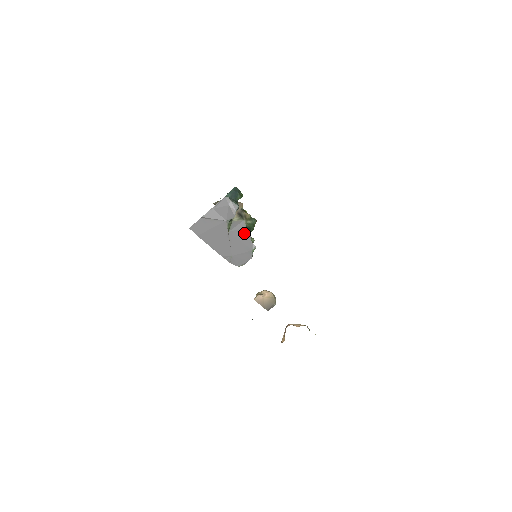
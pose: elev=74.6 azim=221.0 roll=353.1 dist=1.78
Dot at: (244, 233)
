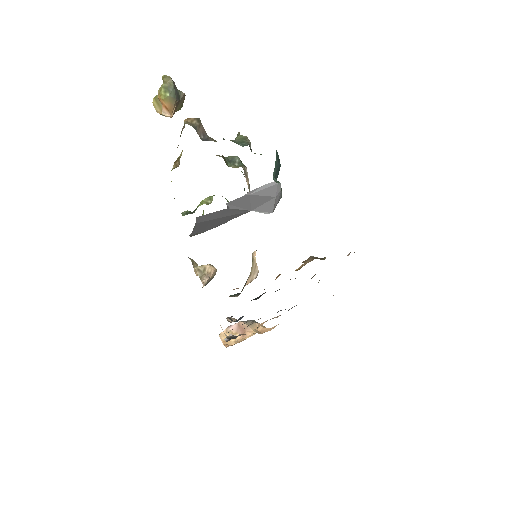
Dot at: occluded
